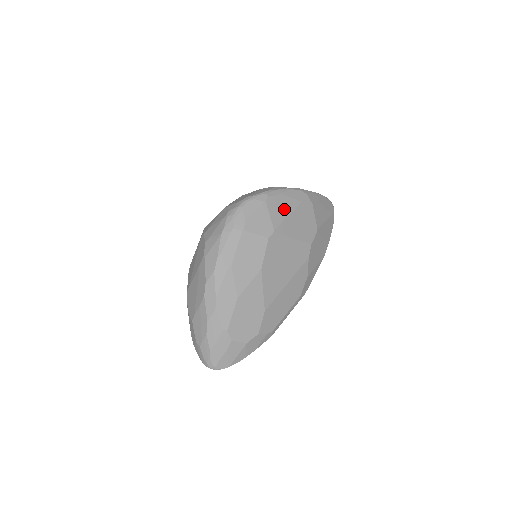
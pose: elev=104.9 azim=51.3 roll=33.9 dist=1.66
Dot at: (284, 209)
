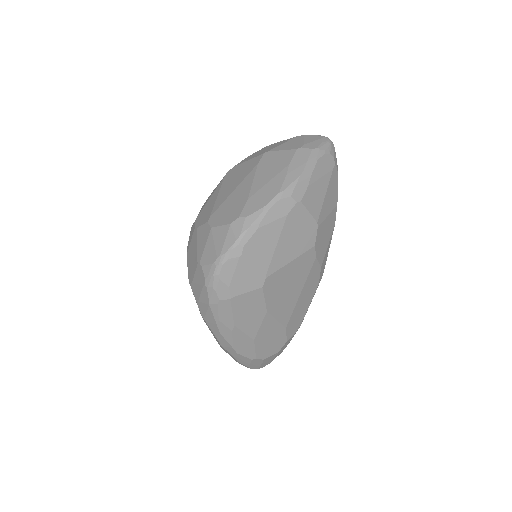
Dot at: (268, 243)
